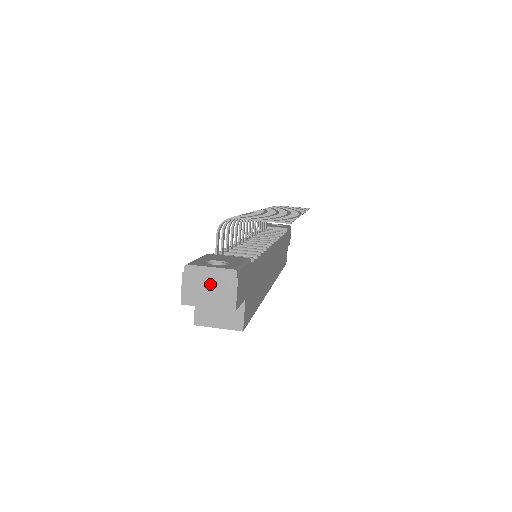
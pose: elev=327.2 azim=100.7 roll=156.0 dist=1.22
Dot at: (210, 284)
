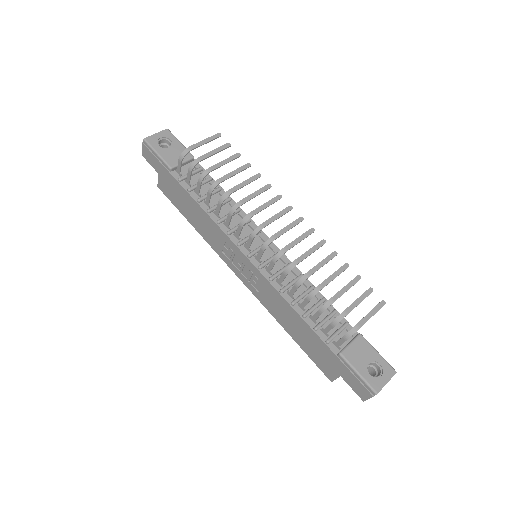
Dot at: occluded
